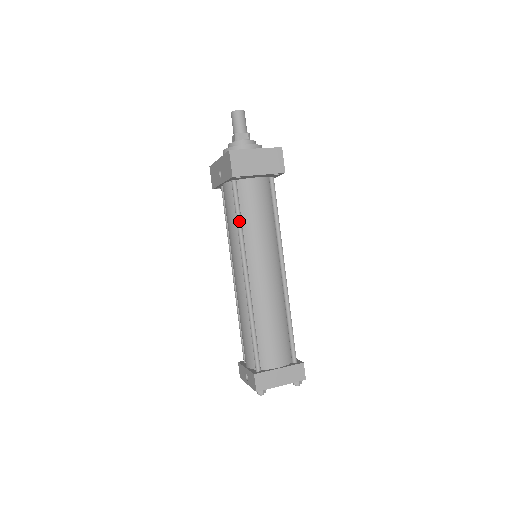
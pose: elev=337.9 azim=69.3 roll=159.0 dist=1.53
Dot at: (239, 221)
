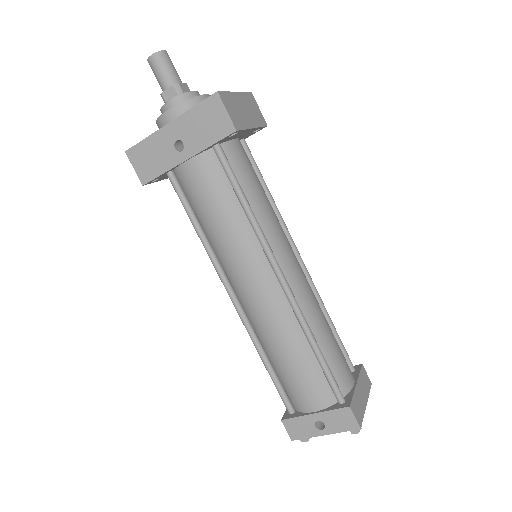
Dot at: (247, 202)
